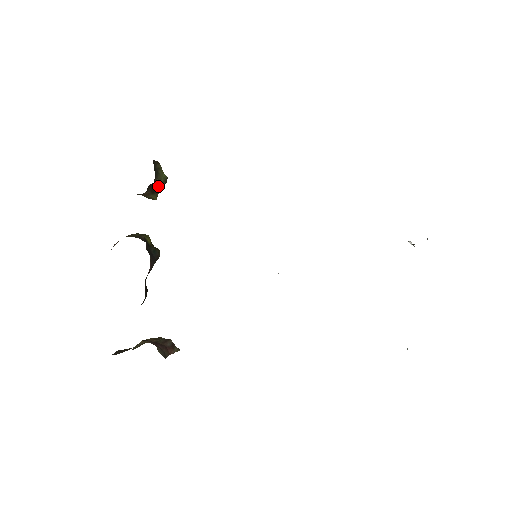
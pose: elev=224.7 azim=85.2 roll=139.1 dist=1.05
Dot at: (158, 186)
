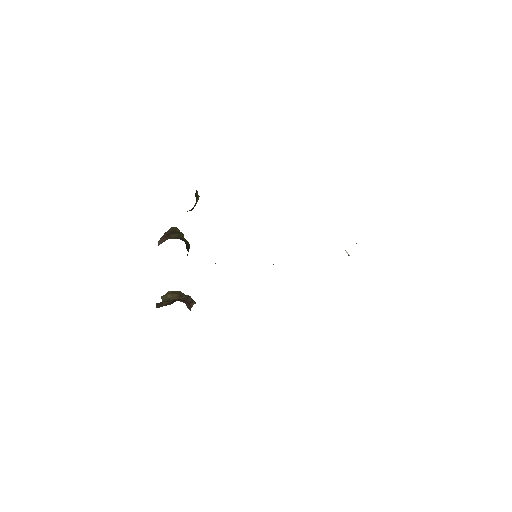
Dot at: (195, 205)
